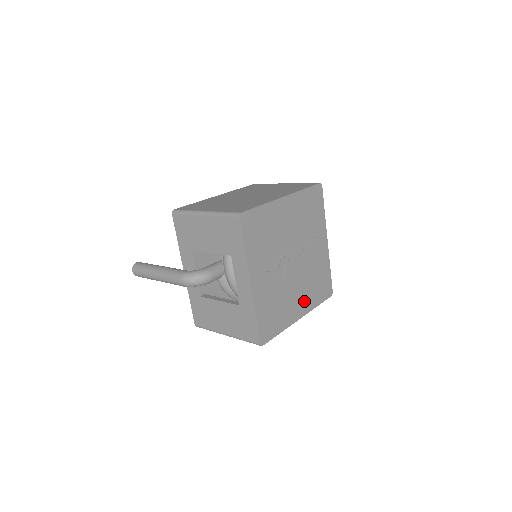
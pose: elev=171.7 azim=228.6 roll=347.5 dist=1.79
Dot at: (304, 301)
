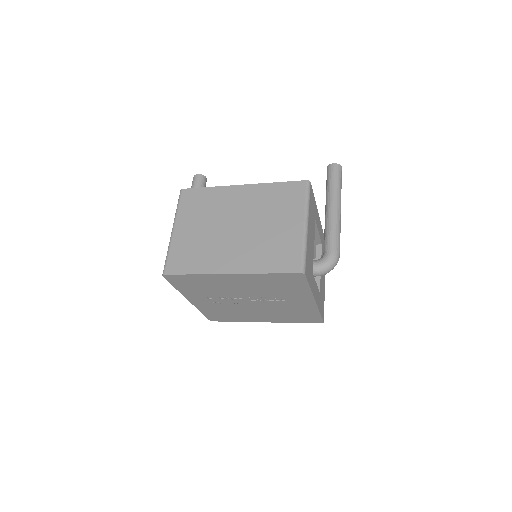
Dot at: (271, 317)
